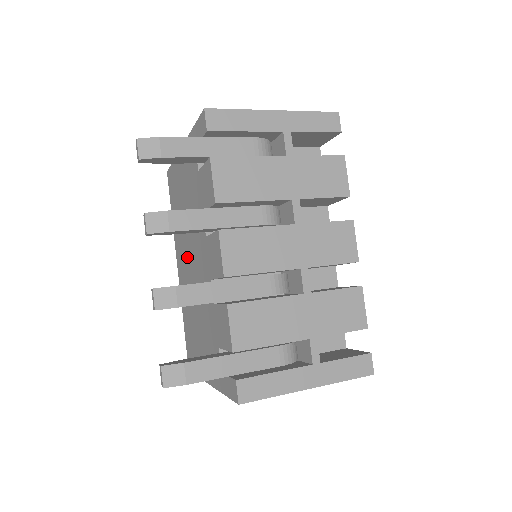
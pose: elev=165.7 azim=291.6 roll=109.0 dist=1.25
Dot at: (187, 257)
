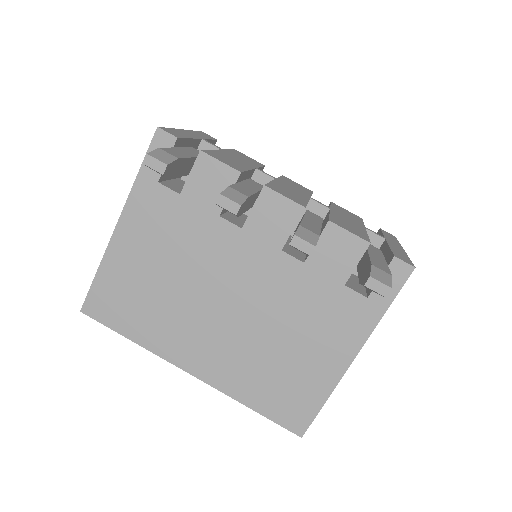
Dot at: (209, 316)
